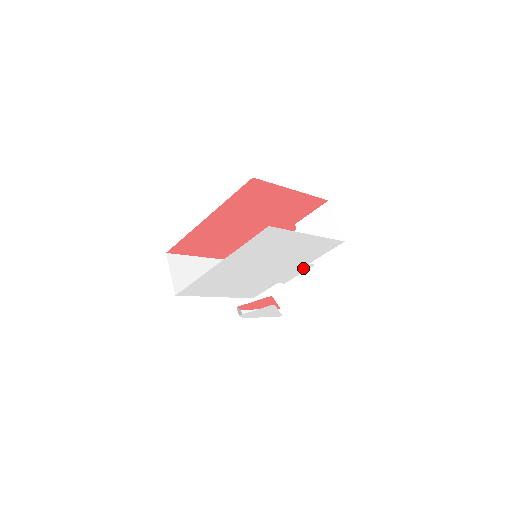
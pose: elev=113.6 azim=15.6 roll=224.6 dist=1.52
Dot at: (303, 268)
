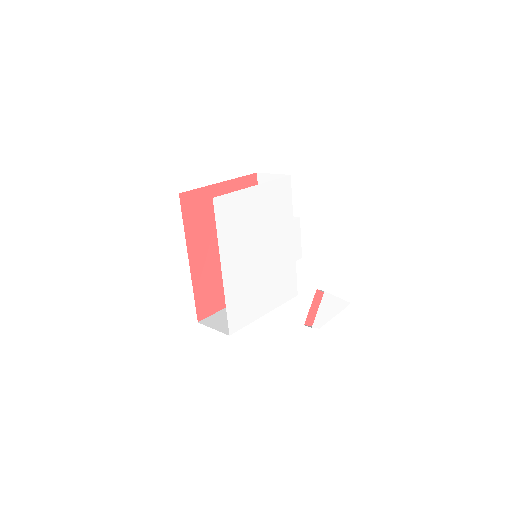
Dot at: (295, 229)
